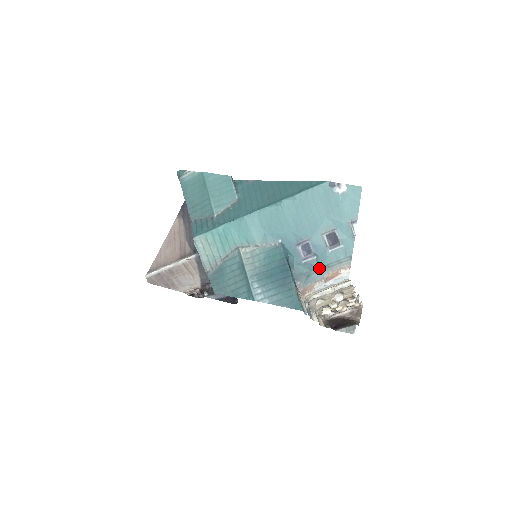
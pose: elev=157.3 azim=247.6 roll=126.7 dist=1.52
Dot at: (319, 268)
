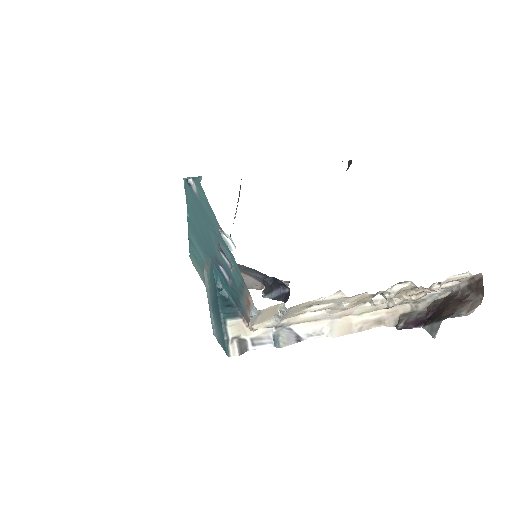
Dot at: (239, 293)
